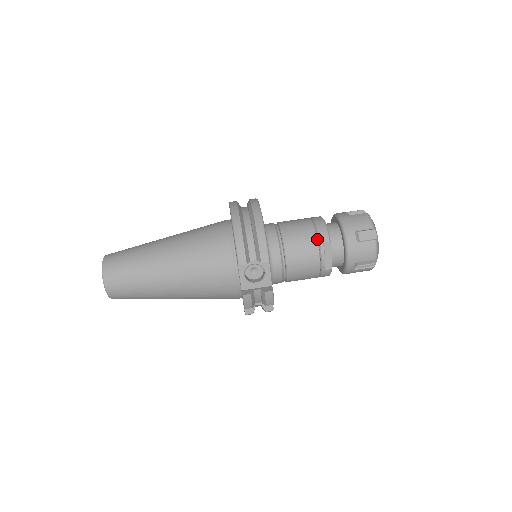
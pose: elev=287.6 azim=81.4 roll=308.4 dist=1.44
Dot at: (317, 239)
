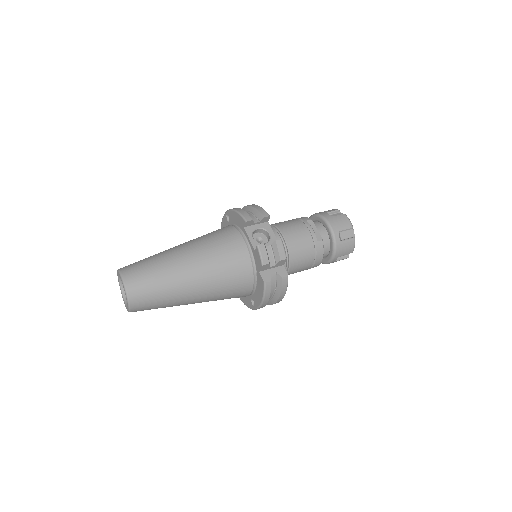
Dot at: (301, 220)
